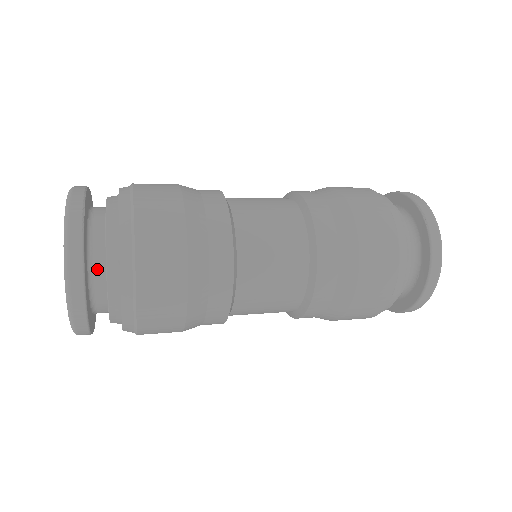
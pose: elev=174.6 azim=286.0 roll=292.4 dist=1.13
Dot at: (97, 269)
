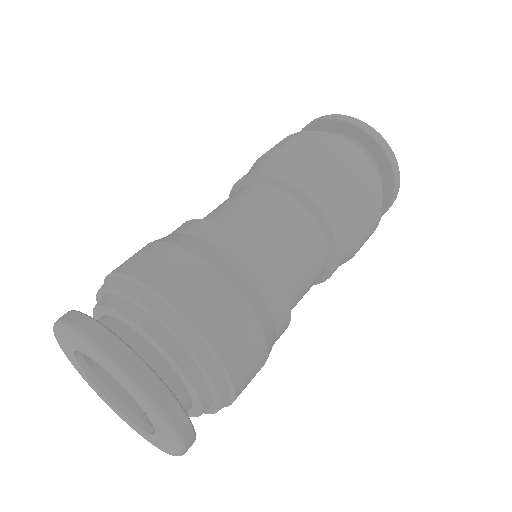
Dot at: occluded
